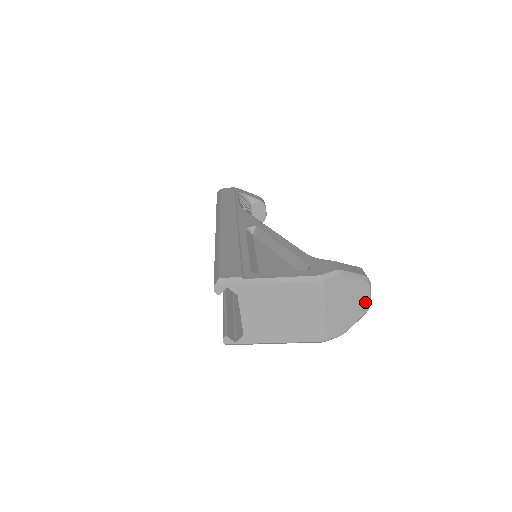
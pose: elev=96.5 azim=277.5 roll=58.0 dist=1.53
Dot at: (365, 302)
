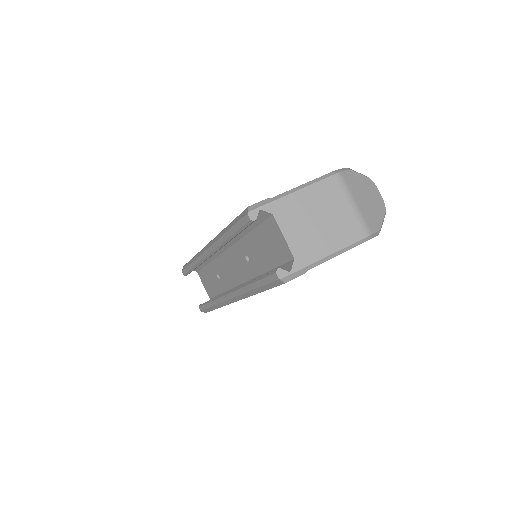
Dot at: (380, 199)
